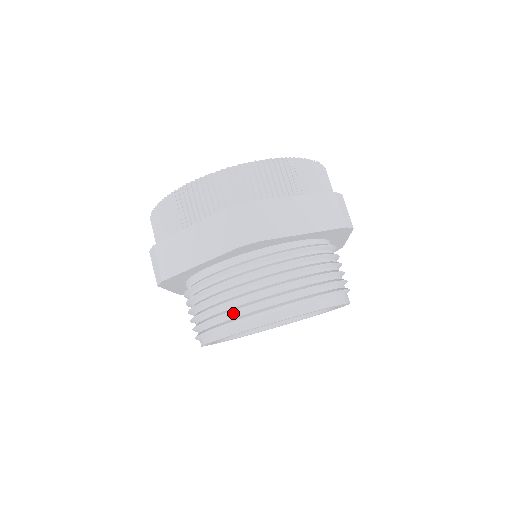
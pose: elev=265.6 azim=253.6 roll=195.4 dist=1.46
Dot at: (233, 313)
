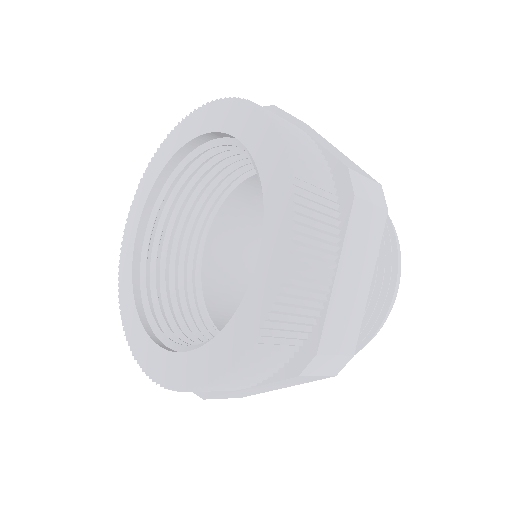
Dot at: occluded
